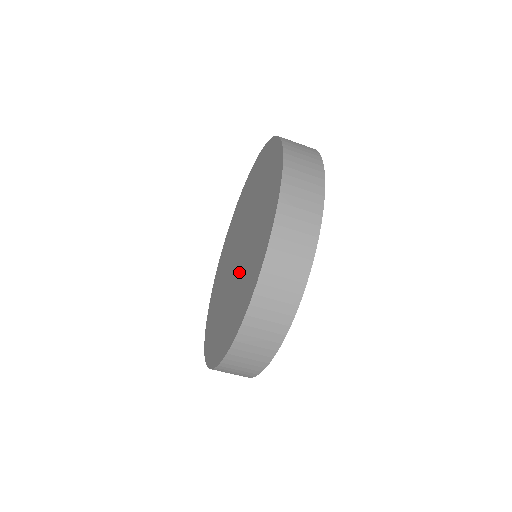
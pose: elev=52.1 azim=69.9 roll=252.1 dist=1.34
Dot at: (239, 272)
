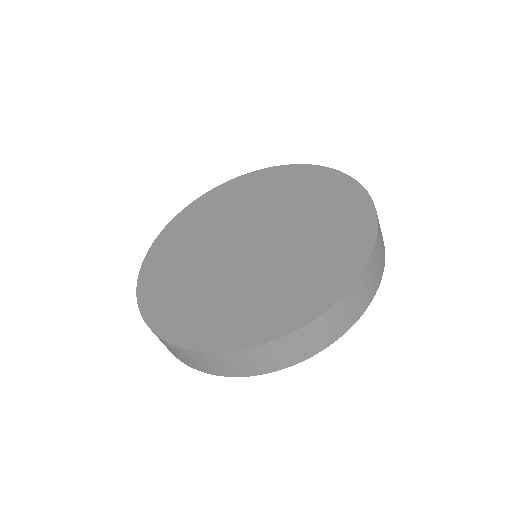
Dot at: (222, 275)
